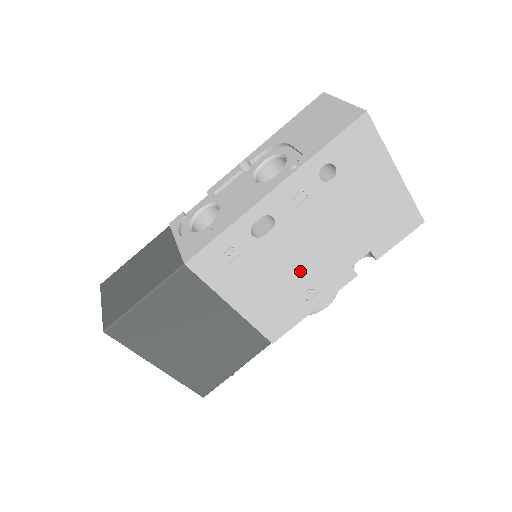
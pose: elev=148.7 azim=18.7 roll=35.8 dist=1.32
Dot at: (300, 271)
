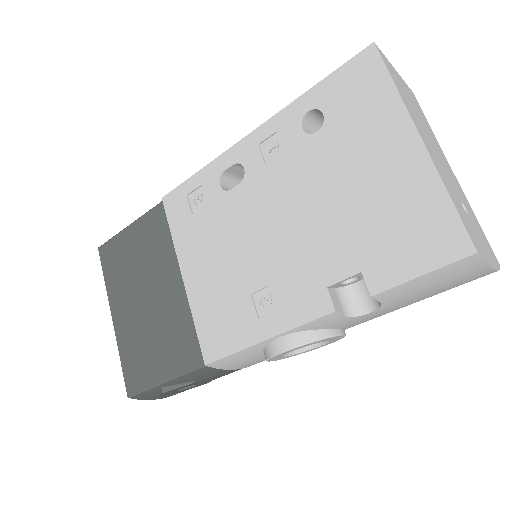
Dot at: (258, 260)
